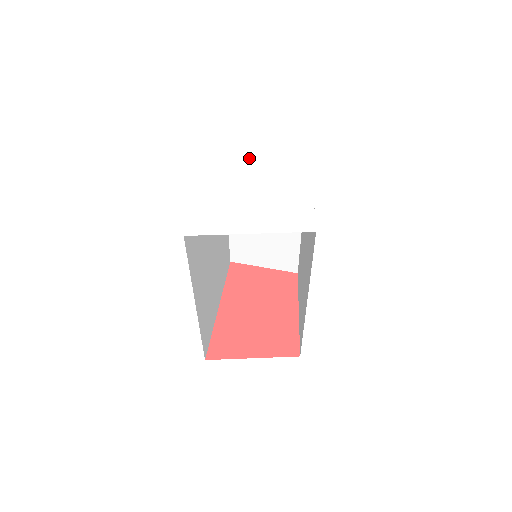
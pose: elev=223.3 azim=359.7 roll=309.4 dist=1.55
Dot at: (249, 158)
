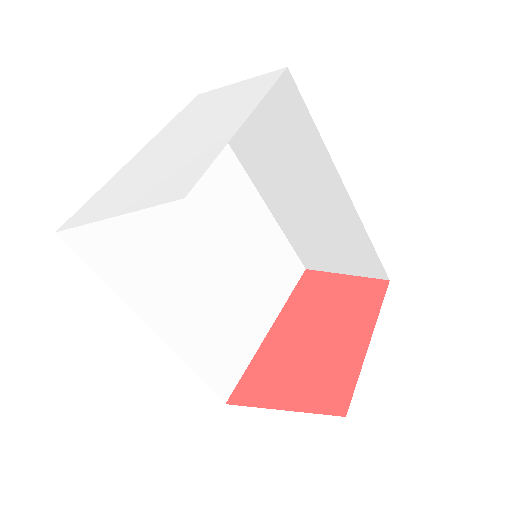
Dot at: (200, 112)
